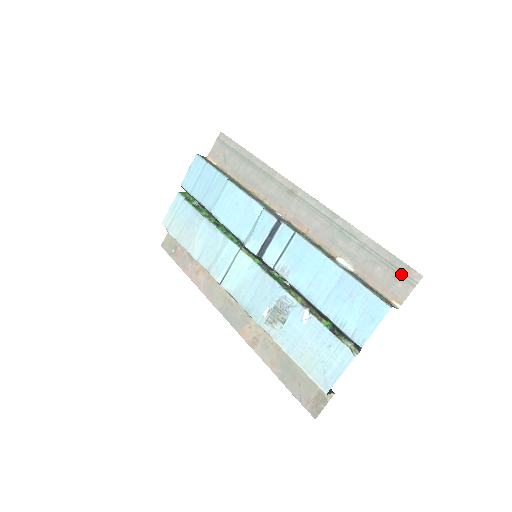
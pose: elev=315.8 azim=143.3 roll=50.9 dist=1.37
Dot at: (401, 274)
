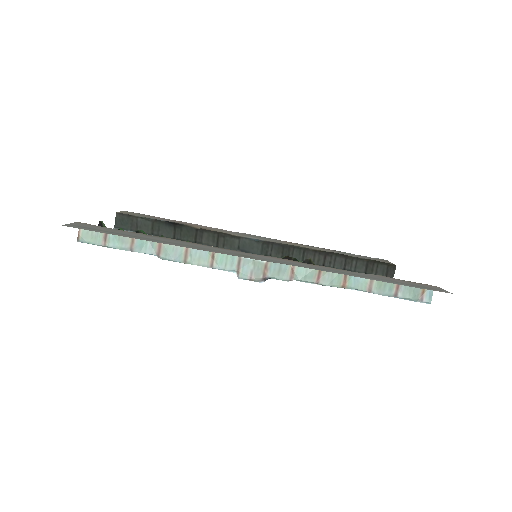
Dot at: occluded
